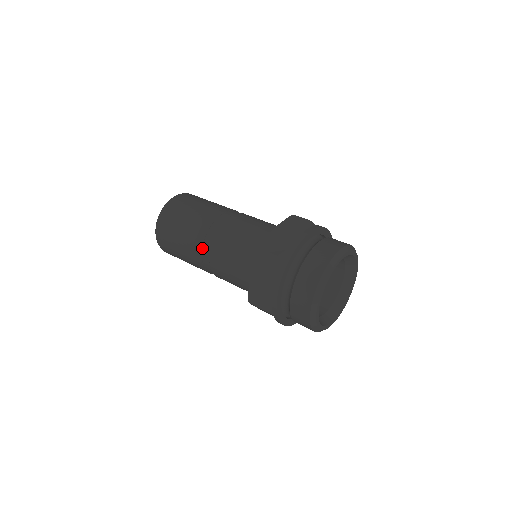
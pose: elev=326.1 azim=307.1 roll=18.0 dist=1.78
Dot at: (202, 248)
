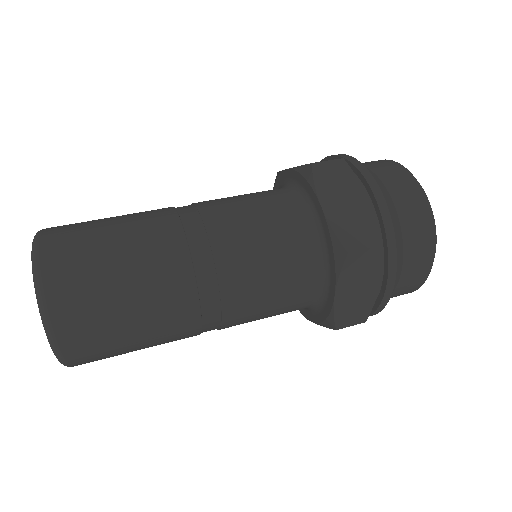
Dot at: (187, 243)
